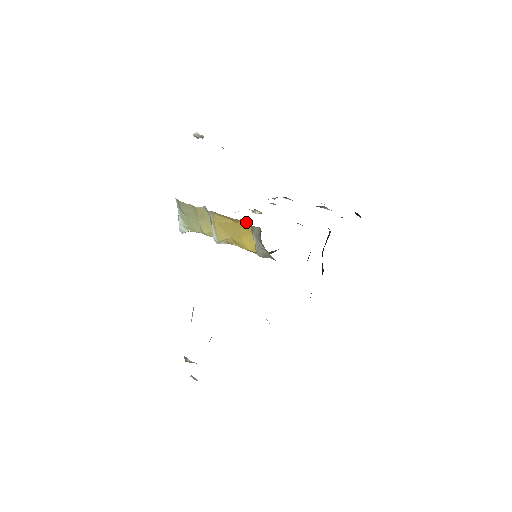
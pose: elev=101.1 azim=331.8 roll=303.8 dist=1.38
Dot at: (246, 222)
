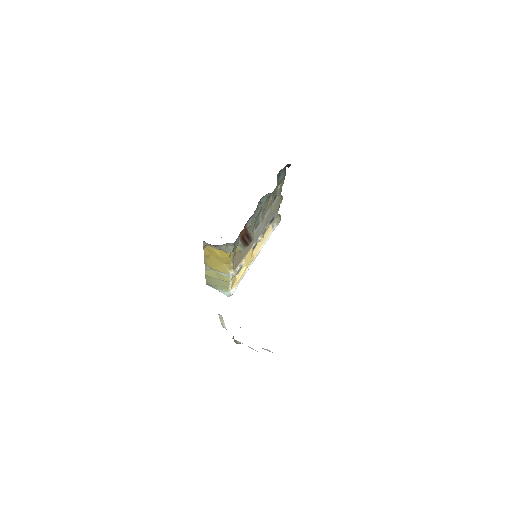
Dot at: (207, 248)
